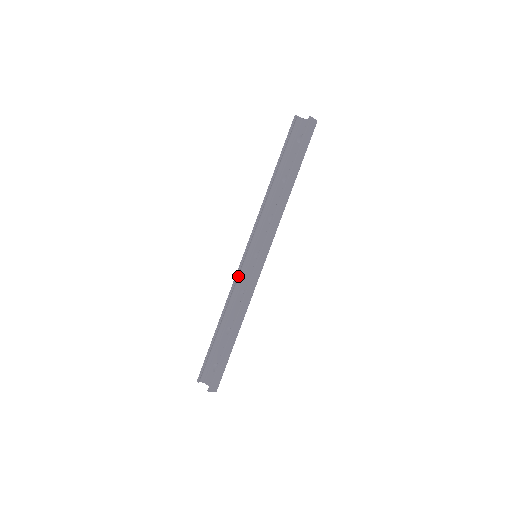
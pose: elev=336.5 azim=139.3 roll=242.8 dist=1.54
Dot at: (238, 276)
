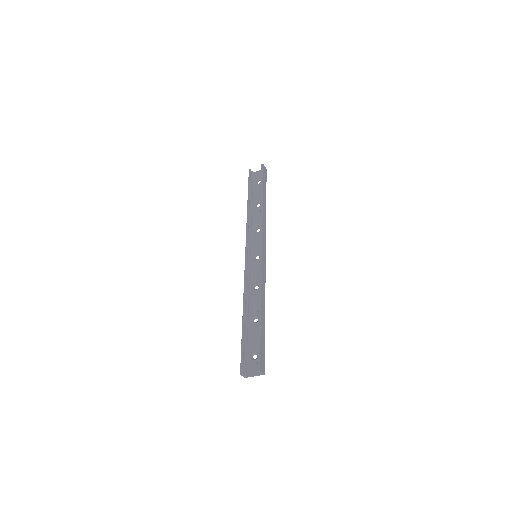
Dot at: (246, 275)
